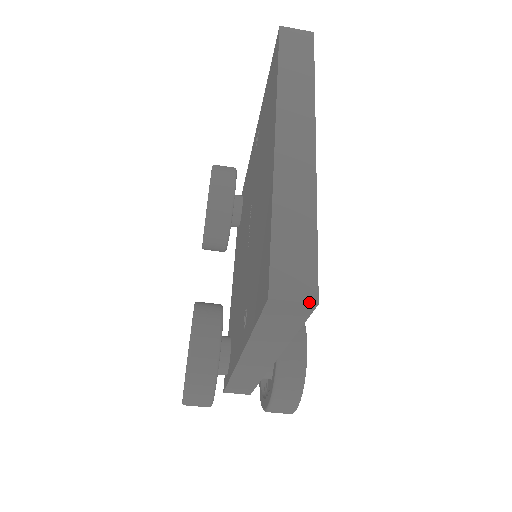
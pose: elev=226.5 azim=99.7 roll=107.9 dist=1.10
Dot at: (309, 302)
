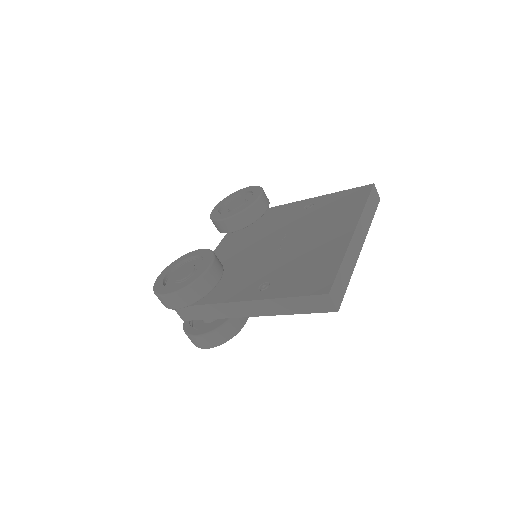
Dot at: (337, 308)
